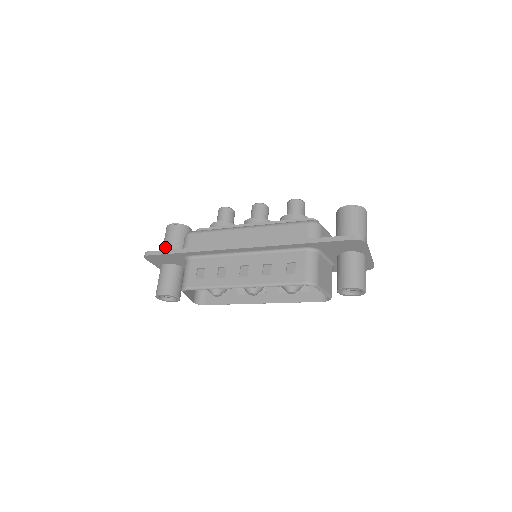
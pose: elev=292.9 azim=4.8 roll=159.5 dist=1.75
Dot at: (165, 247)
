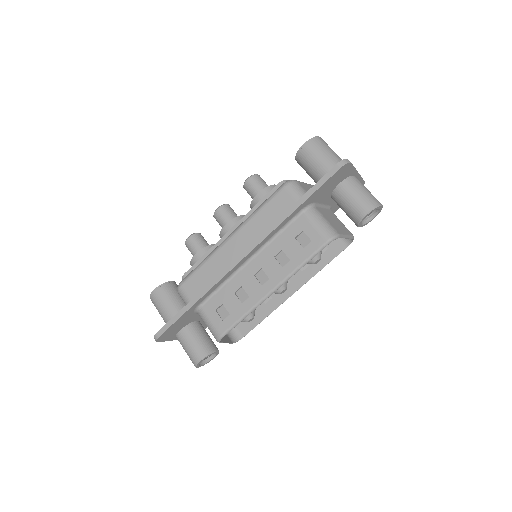
Dot at: (165, 317)
